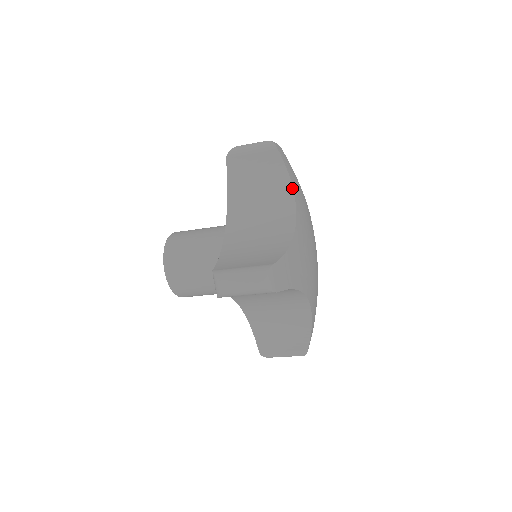
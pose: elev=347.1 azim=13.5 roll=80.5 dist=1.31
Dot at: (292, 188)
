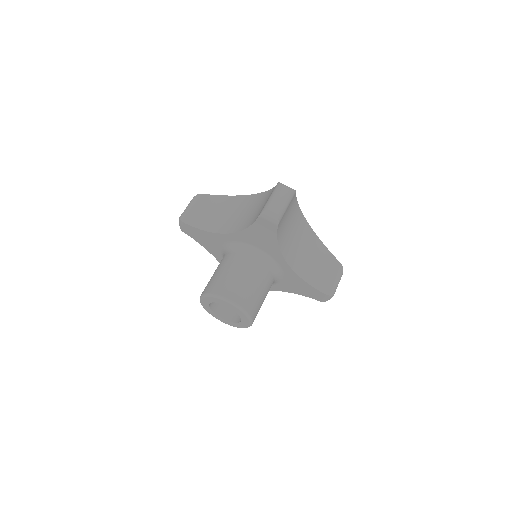
Dot at: (232, 196)
